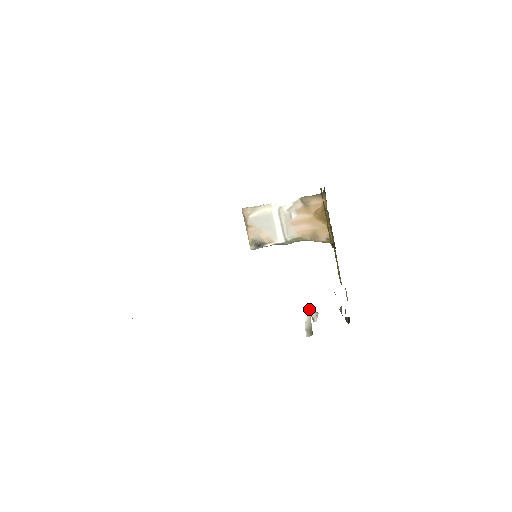
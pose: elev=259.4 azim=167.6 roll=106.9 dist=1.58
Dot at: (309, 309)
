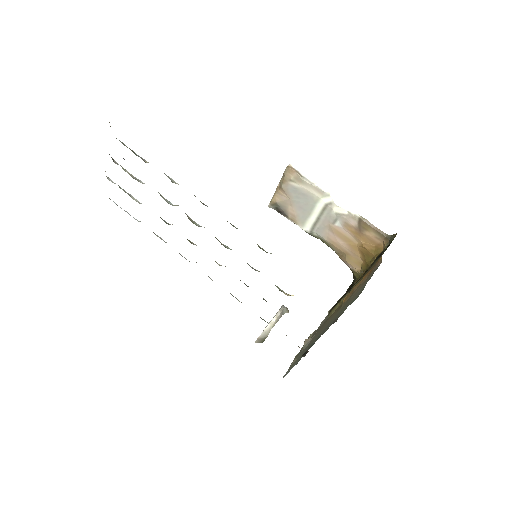
Dot at: (279, 316)
